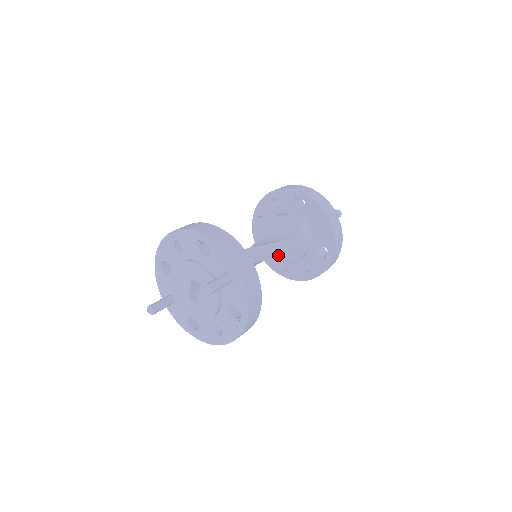
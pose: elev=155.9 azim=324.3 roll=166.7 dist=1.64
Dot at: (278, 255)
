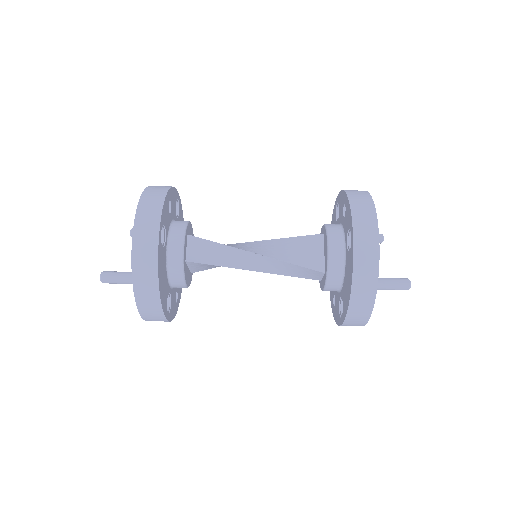
Dot at: (282, 272)
